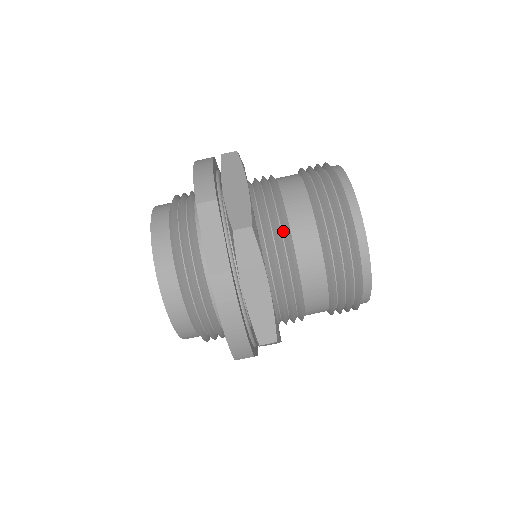
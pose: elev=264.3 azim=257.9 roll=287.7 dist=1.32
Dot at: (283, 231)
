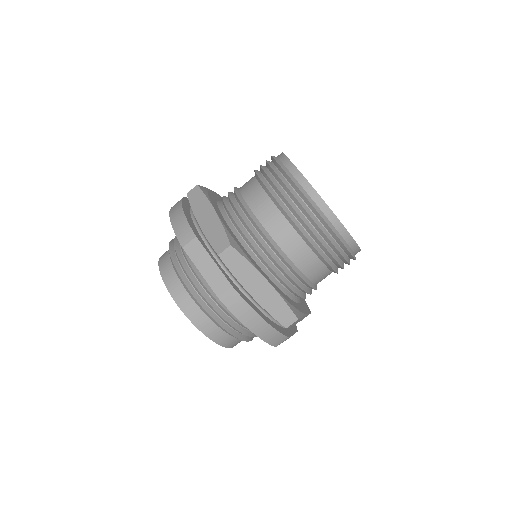
Dot at: (260, 233)
